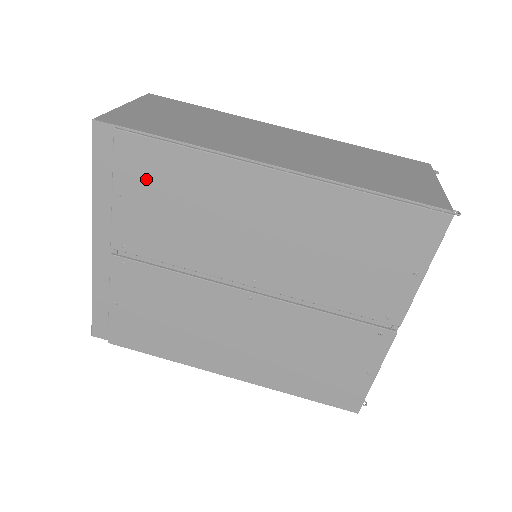
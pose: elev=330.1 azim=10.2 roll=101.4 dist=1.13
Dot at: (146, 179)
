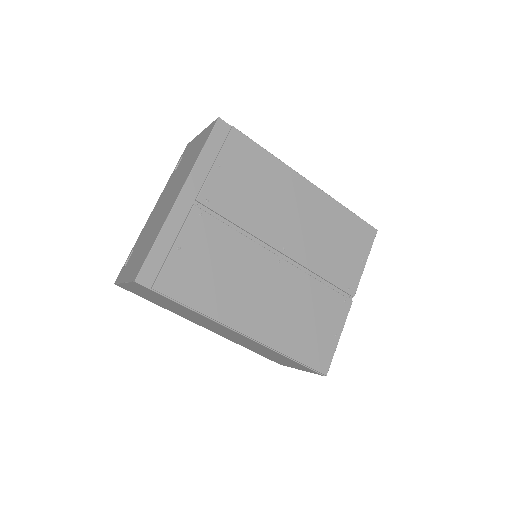
Dot at: (240, 161)
